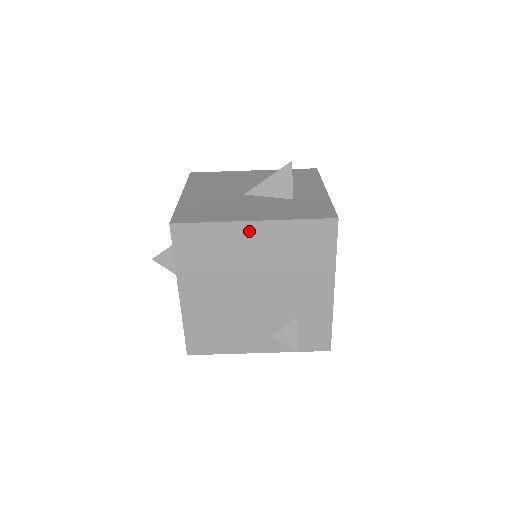
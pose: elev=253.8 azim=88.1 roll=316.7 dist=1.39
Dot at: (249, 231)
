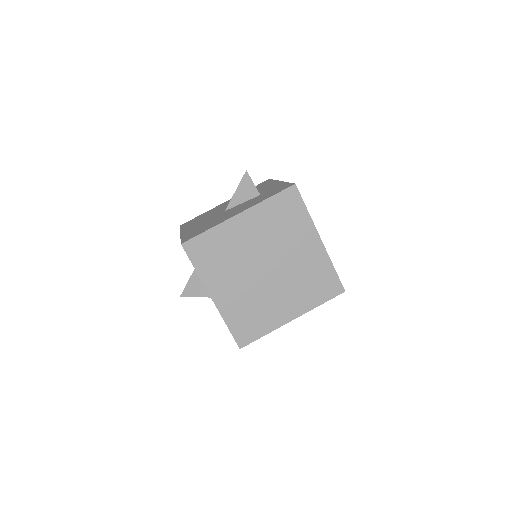
Dot at: (239, 223)
